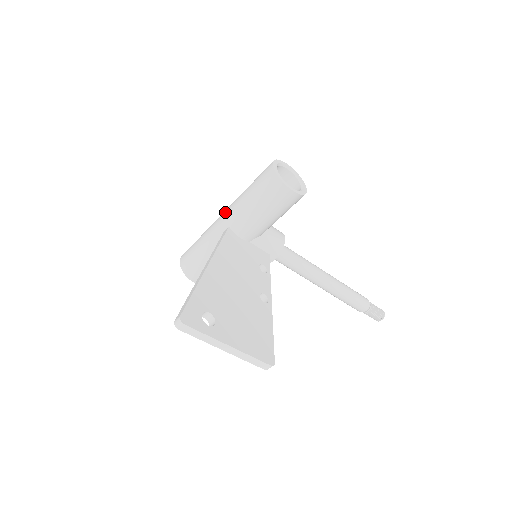
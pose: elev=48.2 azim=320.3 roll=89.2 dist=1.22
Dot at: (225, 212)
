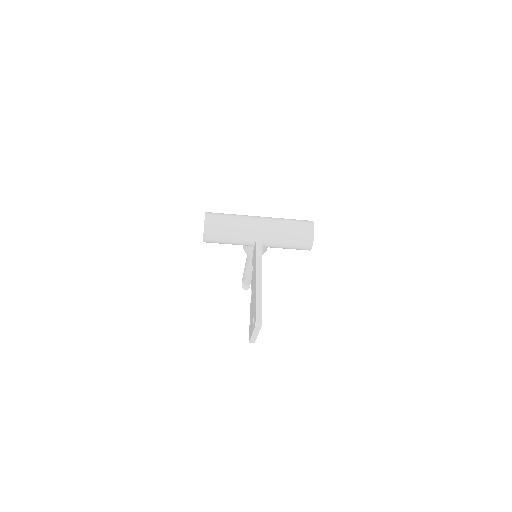
Dot at: (264, 224)
